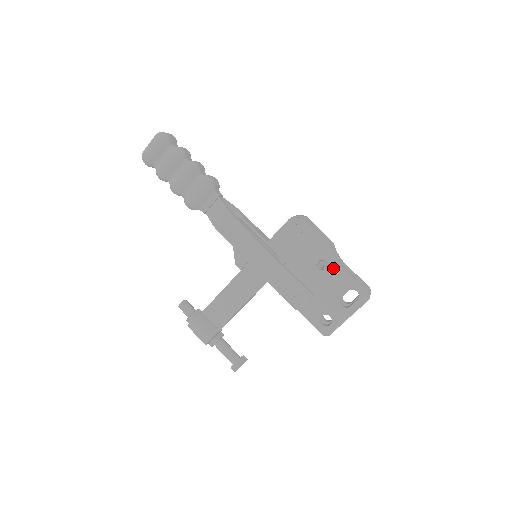
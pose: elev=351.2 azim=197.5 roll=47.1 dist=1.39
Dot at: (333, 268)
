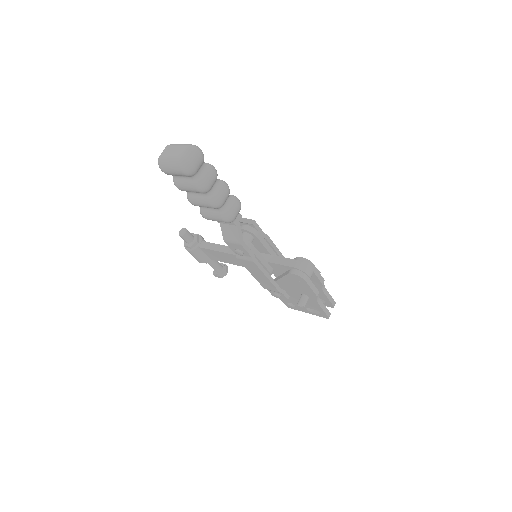
Dot at: (312, 301)
